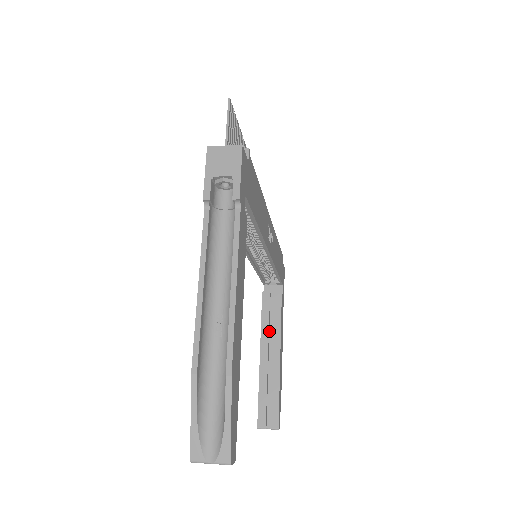
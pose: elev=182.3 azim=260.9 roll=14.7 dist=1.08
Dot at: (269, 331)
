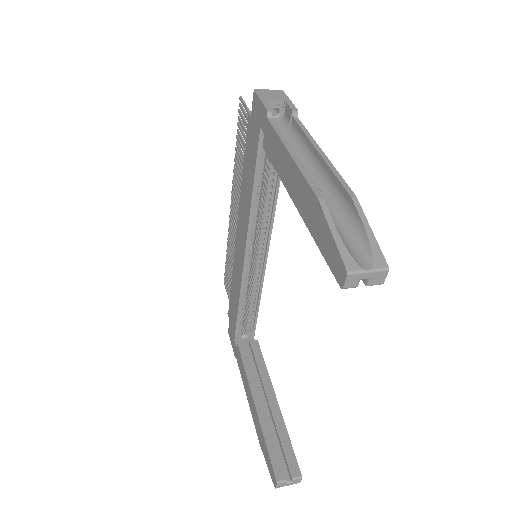
Dot at: (255, 379)
